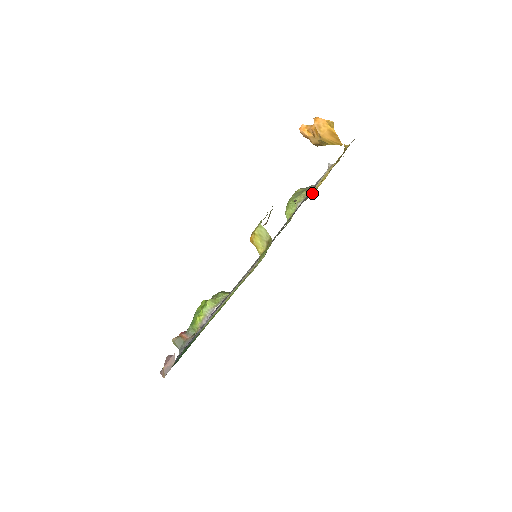
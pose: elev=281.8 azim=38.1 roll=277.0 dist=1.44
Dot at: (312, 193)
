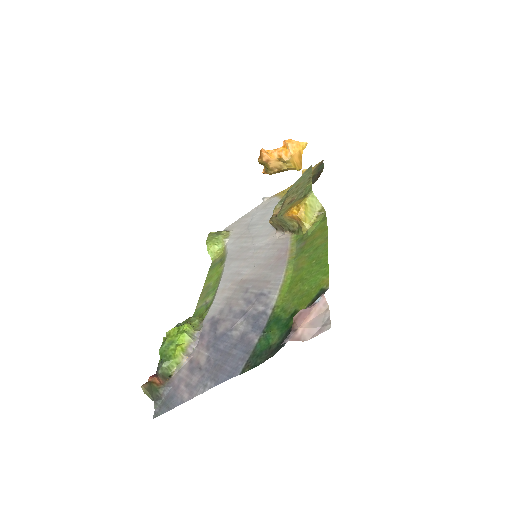
Dot at: occluded
